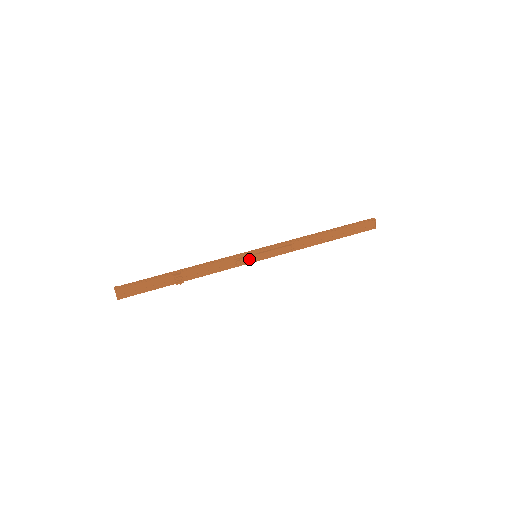
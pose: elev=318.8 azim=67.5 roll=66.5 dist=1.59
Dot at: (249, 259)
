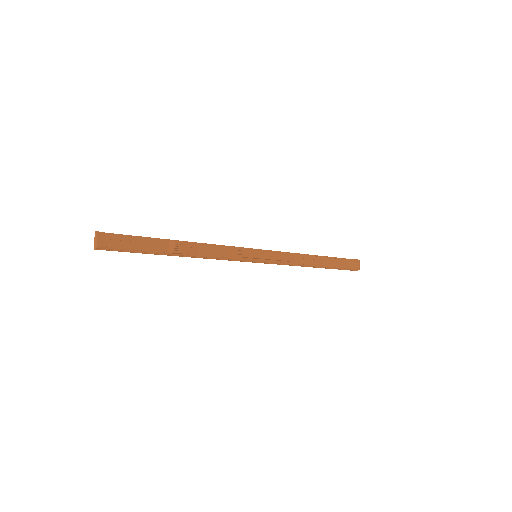
Dot at: (251, 254)
